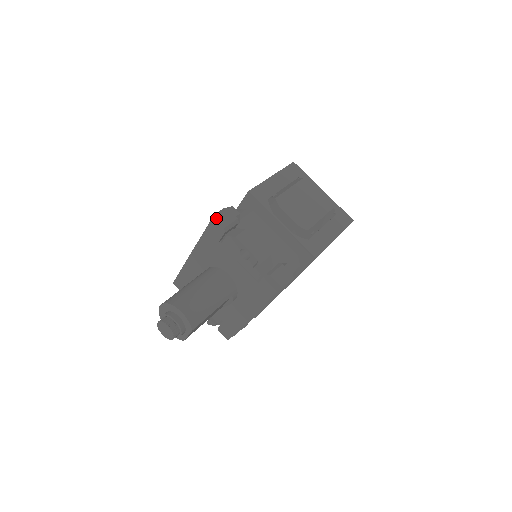
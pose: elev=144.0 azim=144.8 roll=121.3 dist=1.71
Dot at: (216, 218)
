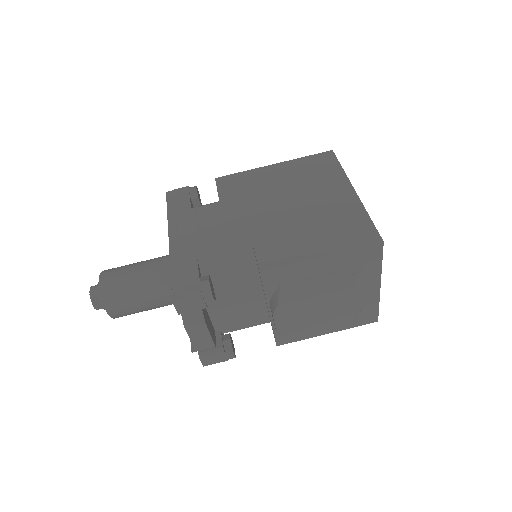
Dot at: (176, 304)
